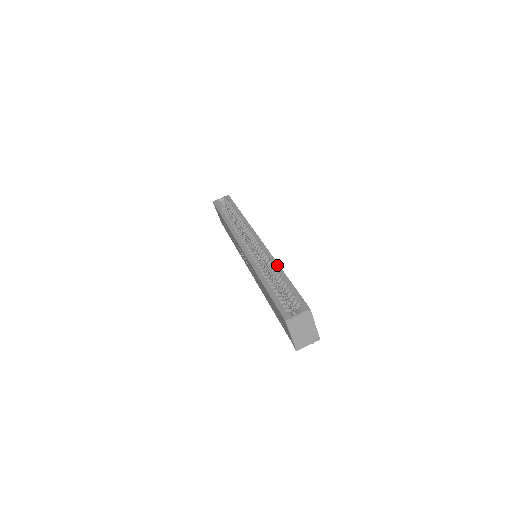
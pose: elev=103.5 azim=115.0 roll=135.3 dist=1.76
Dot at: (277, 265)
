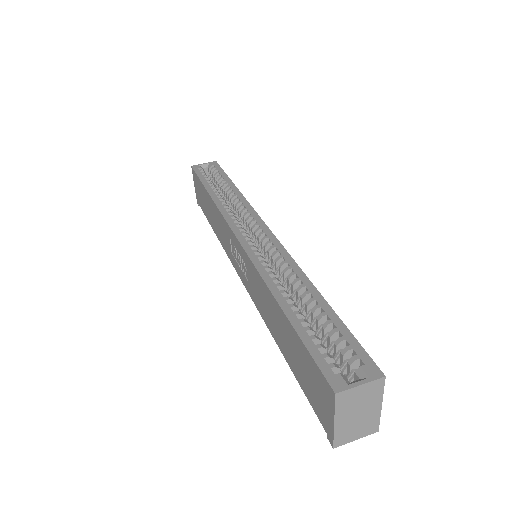
Dot at: (305, 277)
